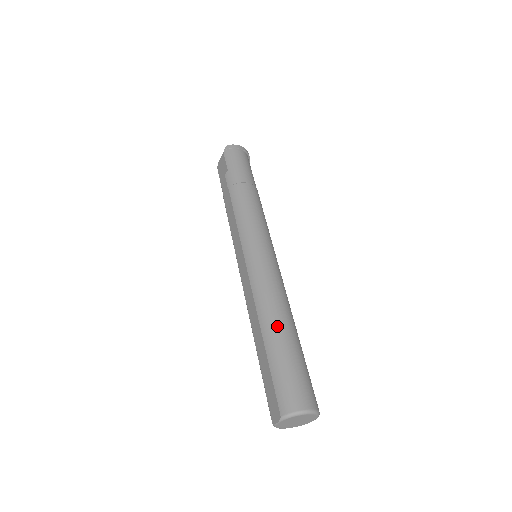
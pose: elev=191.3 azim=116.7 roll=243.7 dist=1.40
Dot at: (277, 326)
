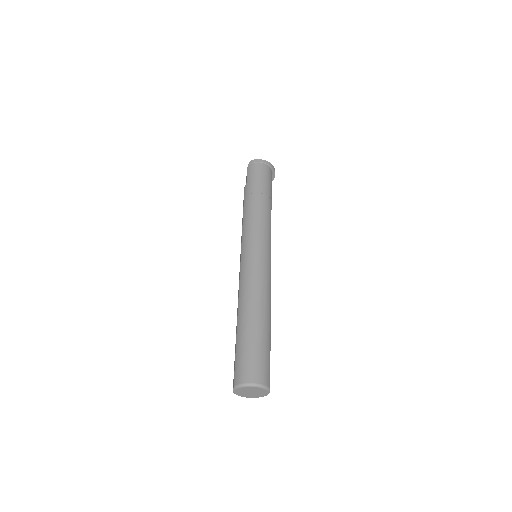
Dot at: (248, 315)
